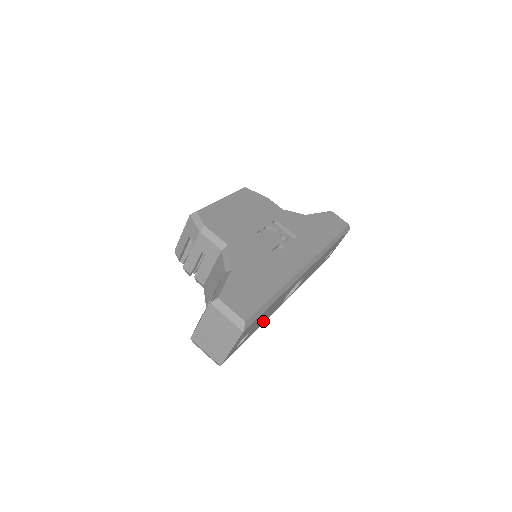
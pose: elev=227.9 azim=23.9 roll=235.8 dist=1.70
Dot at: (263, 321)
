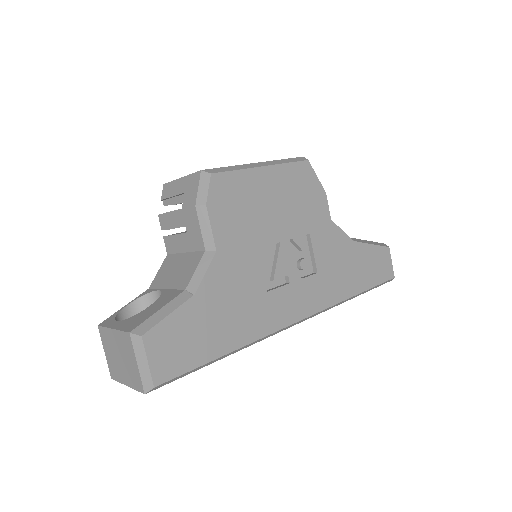
Dot at: occluded
